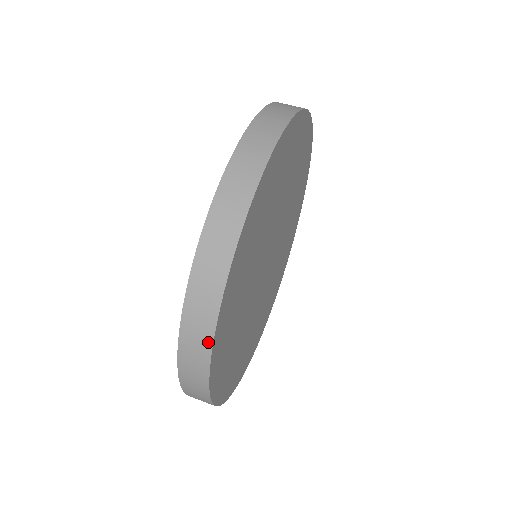
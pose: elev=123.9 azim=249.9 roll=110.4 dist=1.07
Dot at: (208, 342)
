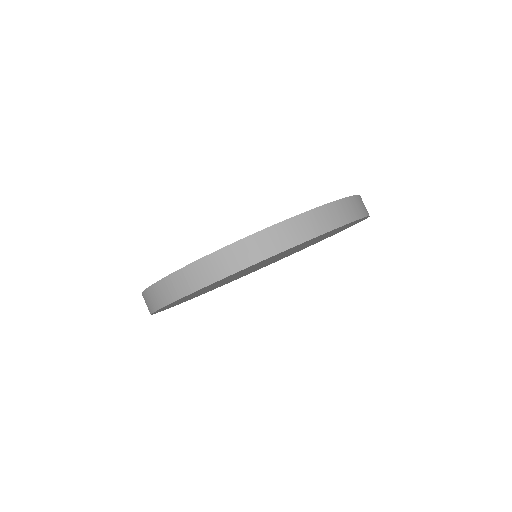
Dot at: occluded
